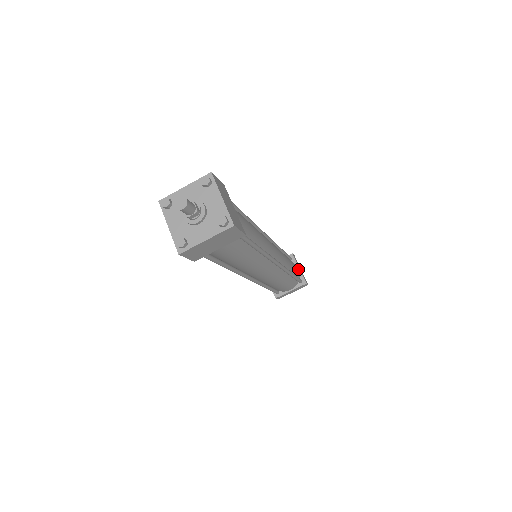
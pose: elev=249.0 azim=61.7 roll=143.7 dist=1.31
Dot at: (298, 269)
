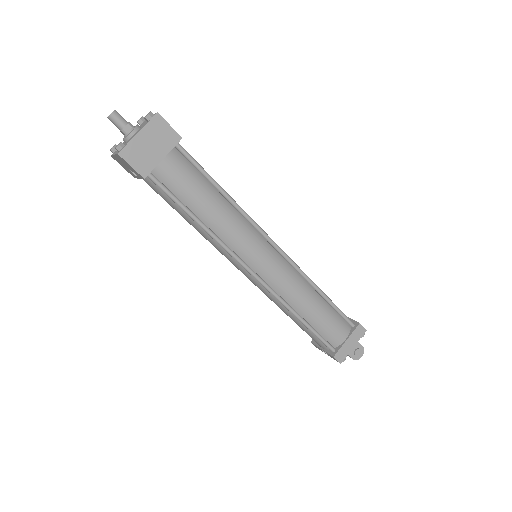
Dot at: occluded
